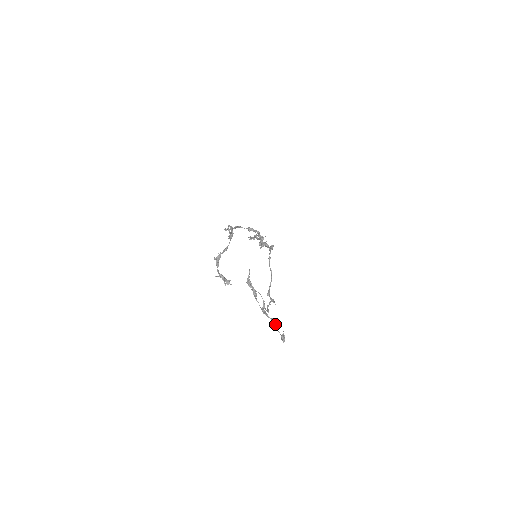
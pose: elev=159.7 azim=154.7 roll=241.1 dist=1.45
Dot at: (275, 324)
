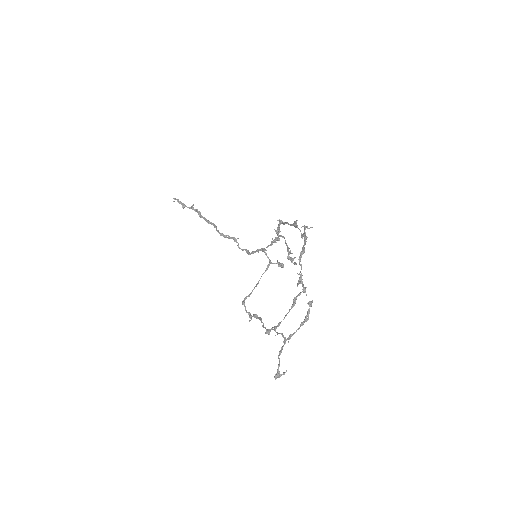
Dot at: occluded
